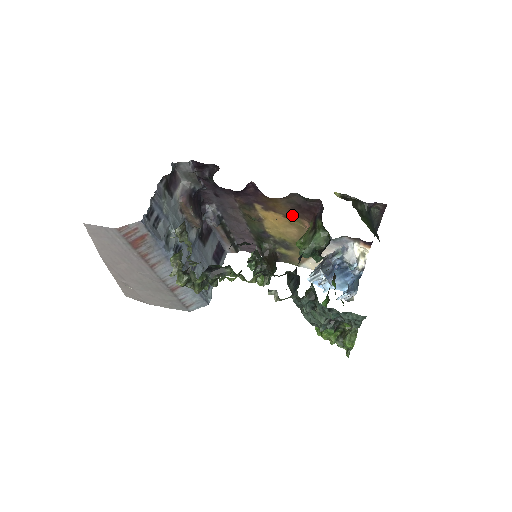
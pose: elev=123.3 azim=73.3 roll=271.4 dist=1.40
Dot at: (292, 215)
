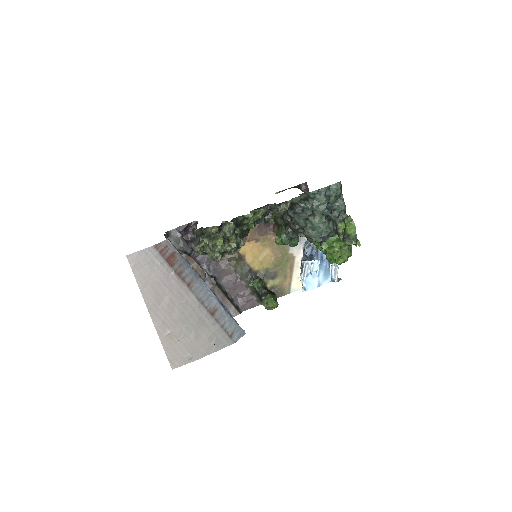
Dot at: (260, 236)
